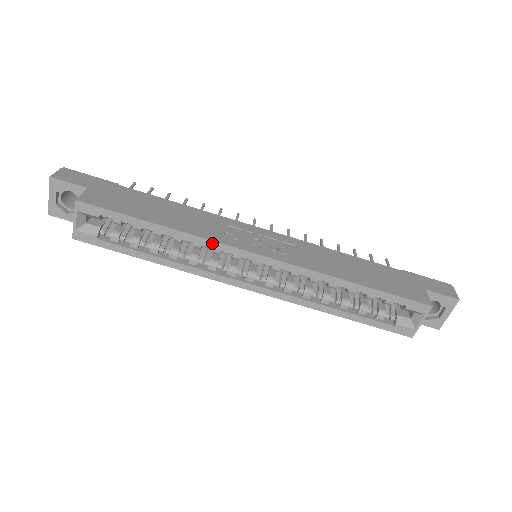
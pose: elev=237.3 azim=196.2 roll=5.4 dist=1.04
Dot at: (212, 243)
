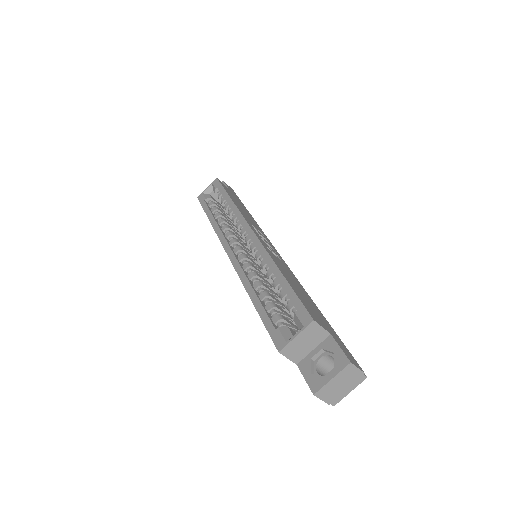
Dot at: (240, 215)
